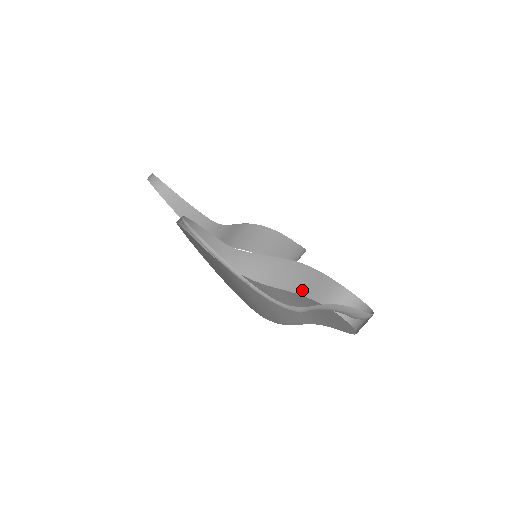
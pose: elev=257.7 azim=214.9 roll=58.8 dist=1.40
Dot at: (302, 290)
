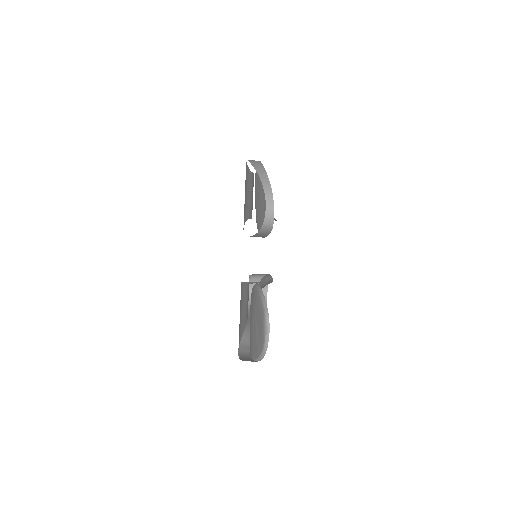
Dot at: occluded
